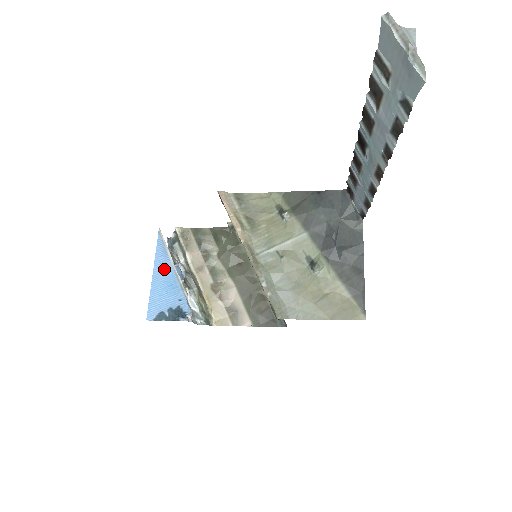
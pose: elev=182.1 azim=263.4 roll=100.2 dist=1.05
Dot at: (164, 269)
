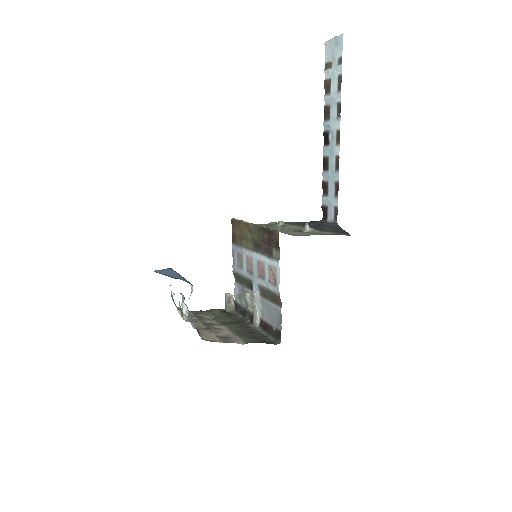
Dot at: (172, 272)
